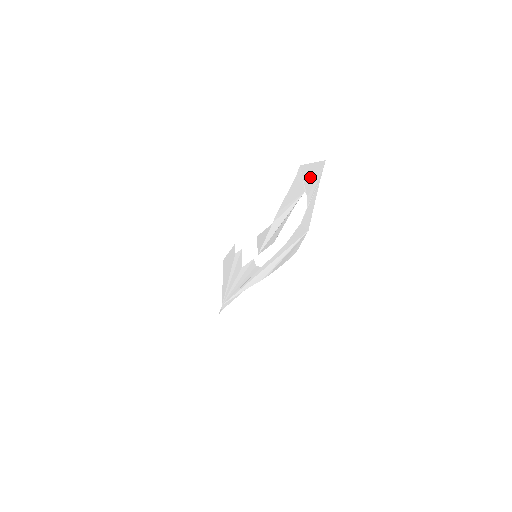
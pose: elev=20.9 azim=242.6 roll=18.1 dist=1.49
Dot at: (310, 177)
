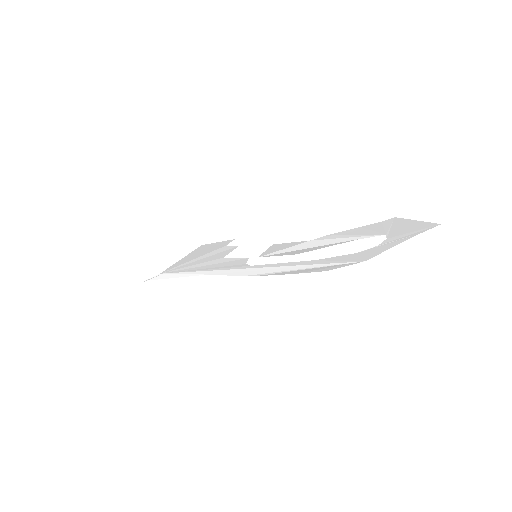
Dot at: (405, 227)
